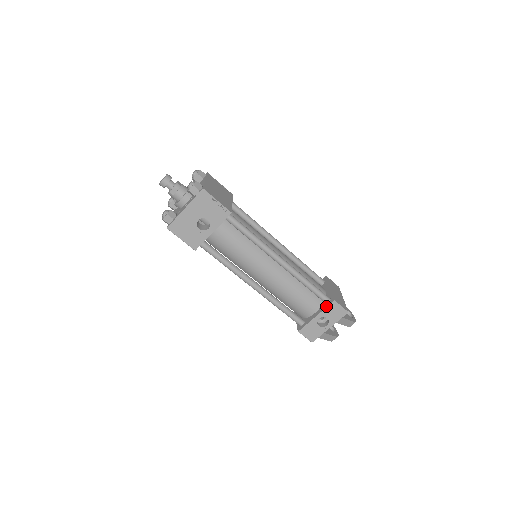
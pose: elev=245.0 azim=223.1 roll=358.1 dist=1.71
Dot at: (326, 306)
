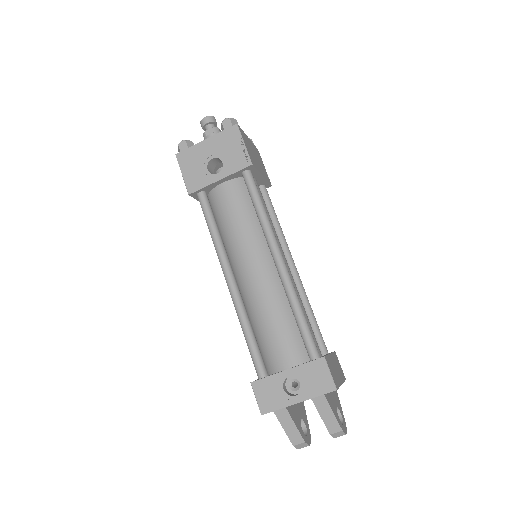
Dot at: occluded
